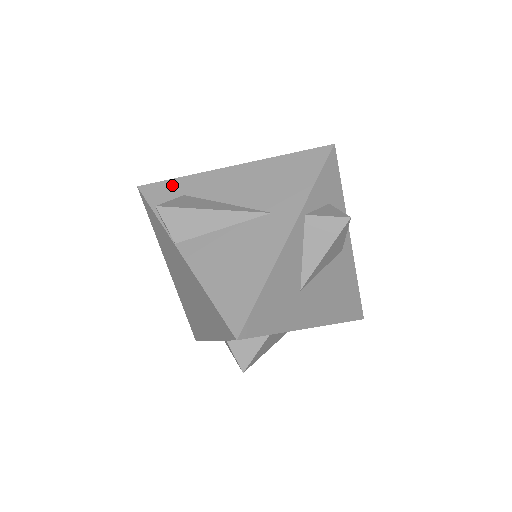
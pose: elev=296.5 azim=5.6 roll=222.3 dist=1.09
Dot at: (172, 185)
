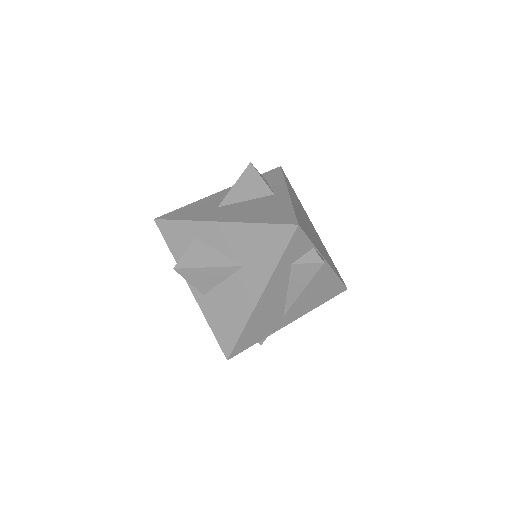
Dot at: occluded
